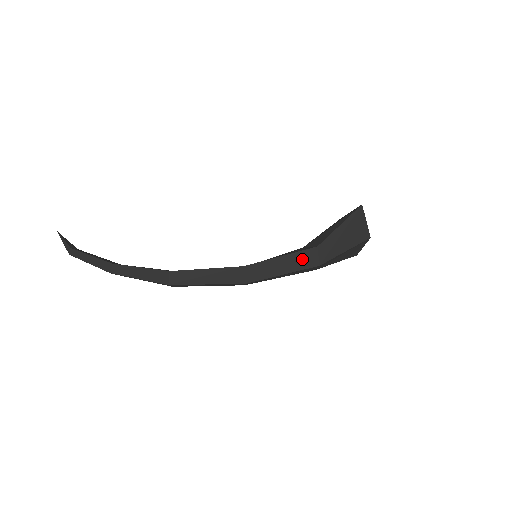
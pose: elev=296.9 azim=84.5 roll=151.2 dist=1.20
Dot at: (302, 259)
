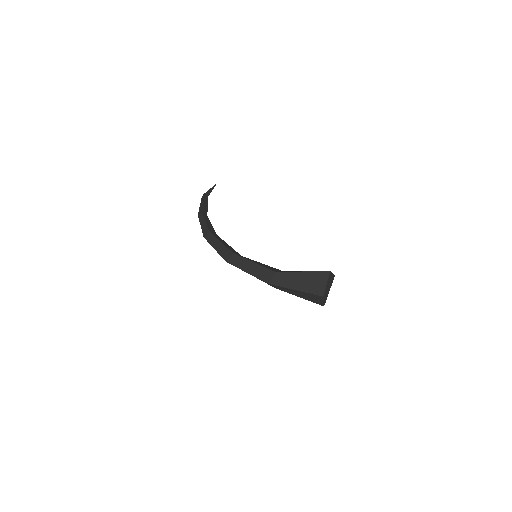
Dot at: (263, 272)
